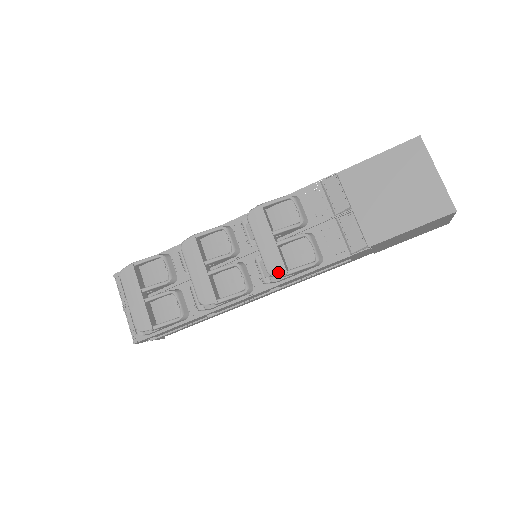
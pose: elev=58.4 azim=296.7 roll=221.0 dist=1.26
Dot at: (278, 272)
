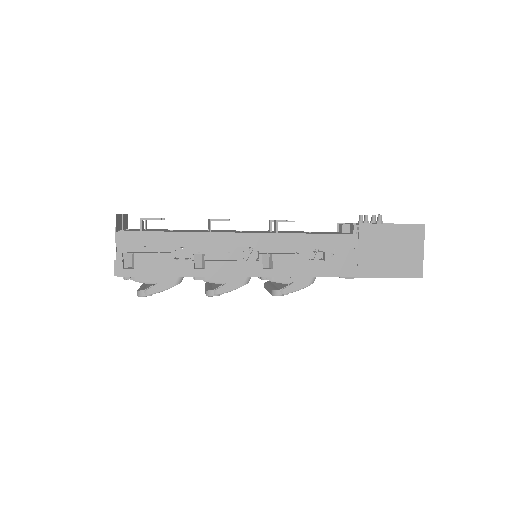
Dot at: occluded
